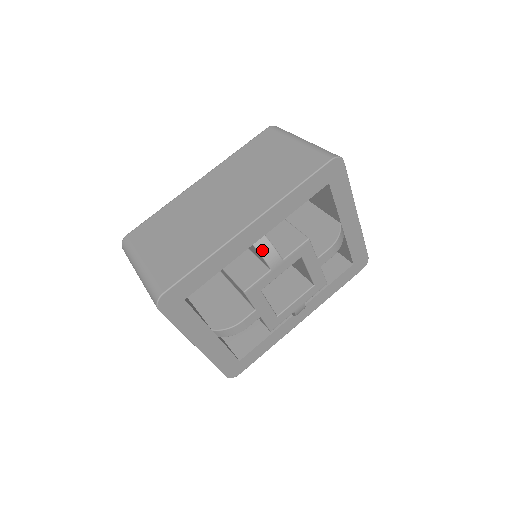
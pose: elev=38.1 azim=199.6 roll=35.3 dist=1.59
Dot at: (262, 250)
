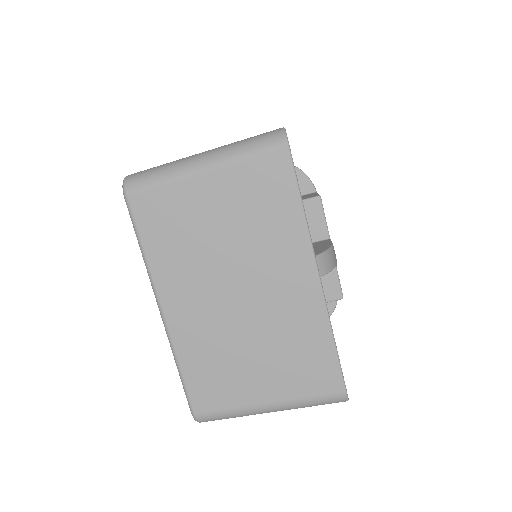
Dot at: (301, 170)
